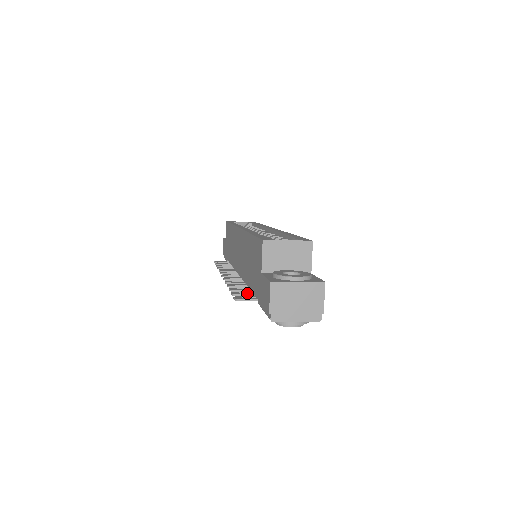
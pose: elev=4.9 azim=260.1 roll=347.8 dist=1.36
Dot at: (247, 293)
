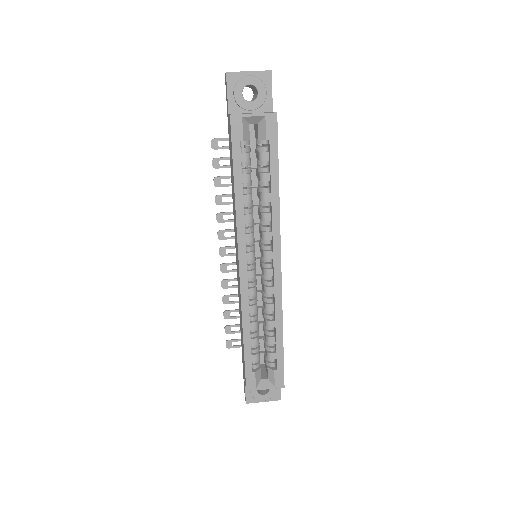
Dot at: occluded
